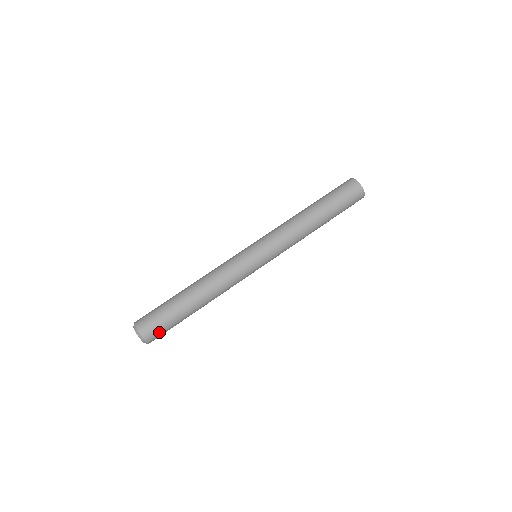
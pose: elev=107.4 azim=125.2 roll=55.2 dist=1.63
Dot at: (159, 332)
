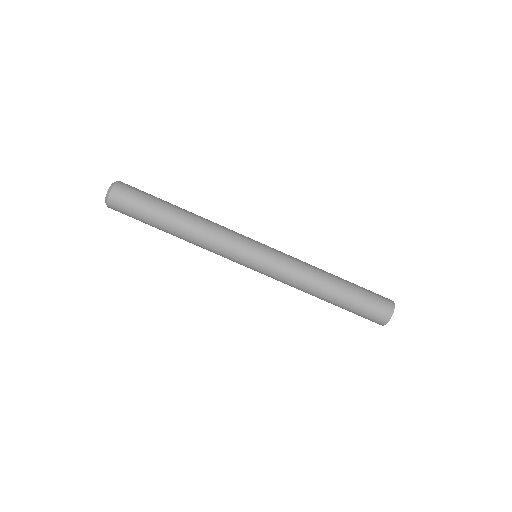
Dot at: (125, 214)
